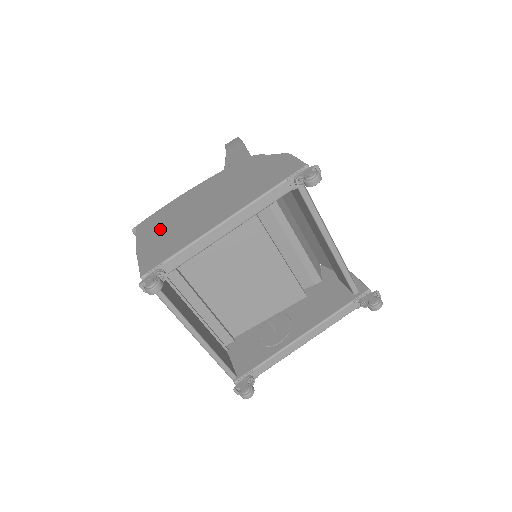
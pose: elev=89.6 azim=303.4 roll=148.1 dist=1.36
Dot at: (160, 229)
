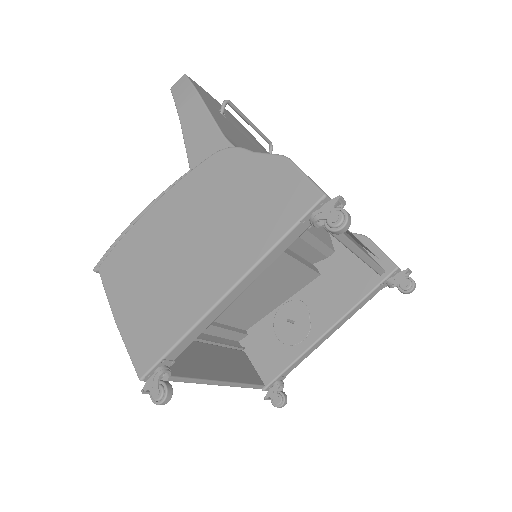
Dot at: (135, 285)
